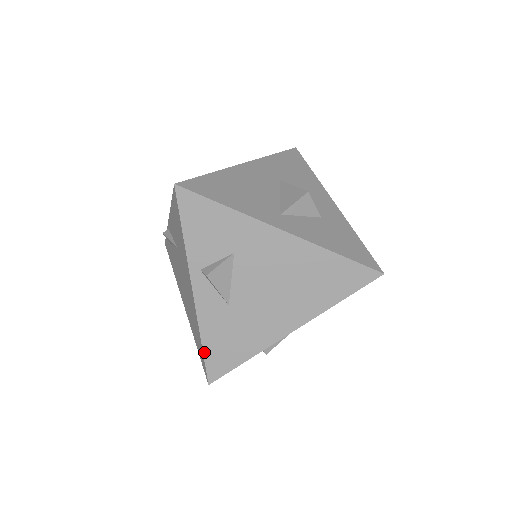
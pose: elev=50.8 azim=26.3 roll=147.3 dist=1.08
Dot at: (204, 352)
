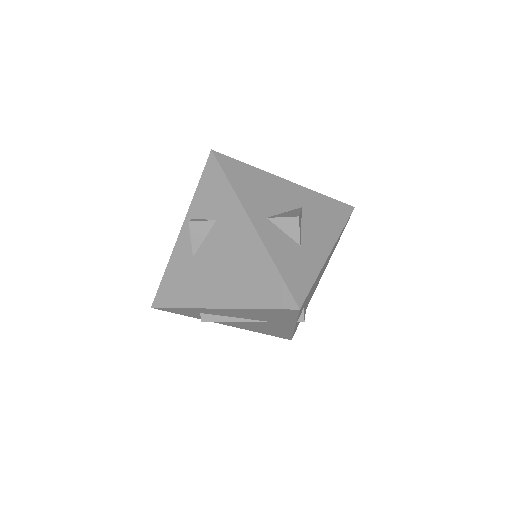
Dot at: (162, 281)
